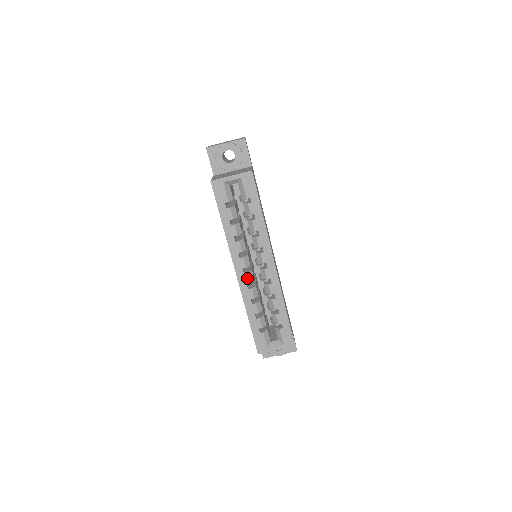
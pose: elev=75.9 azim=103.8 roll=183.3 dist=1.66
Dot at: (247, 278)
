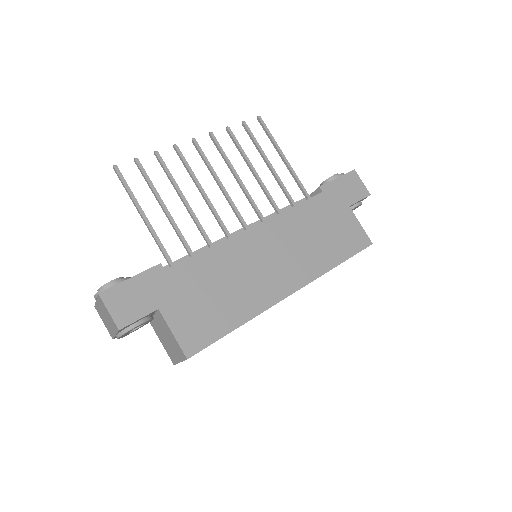
Dot at: occluded
